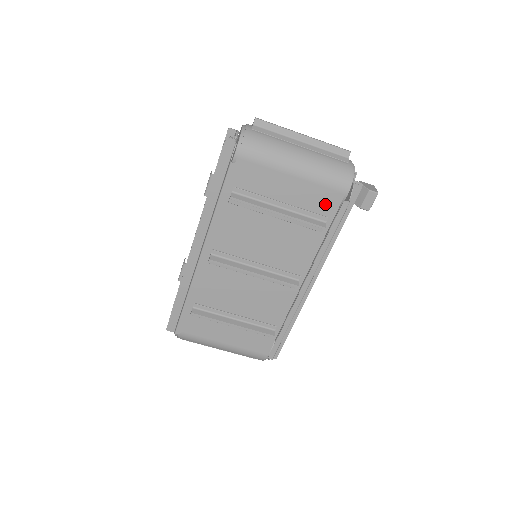
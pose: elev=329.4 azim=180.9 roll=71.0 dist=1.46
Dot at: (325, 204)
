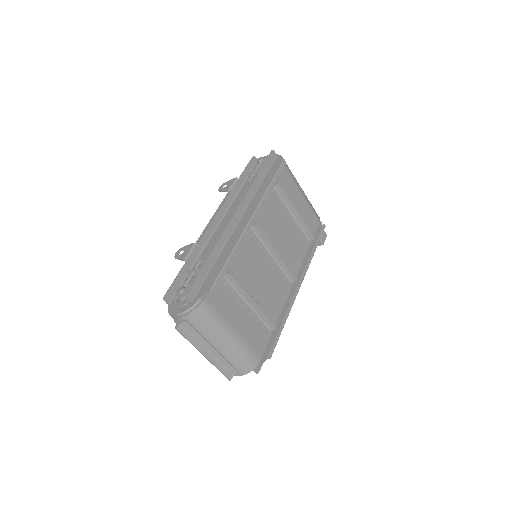
Dot at: (311, 224)
